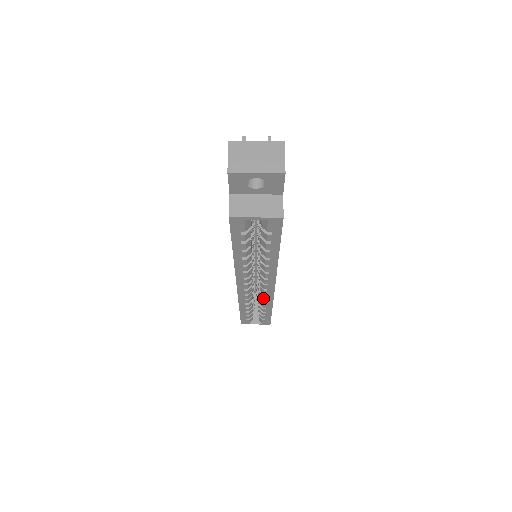
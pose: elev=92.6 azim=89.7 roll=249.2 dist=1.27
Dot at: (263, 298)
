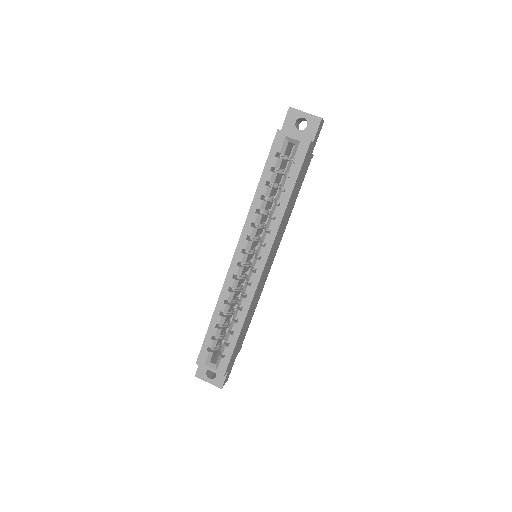
Dot at: (245, 292)
